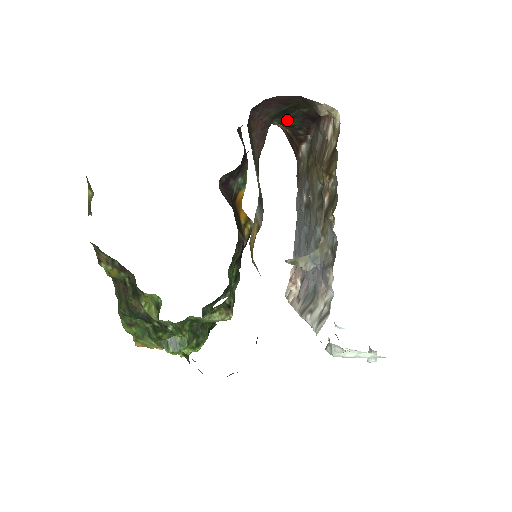
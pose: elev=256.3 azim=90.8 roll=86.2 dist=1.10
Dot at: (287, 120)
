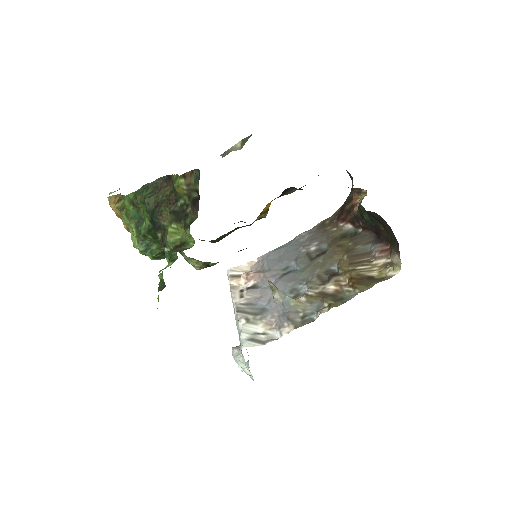
Dot at: (367, 215)
